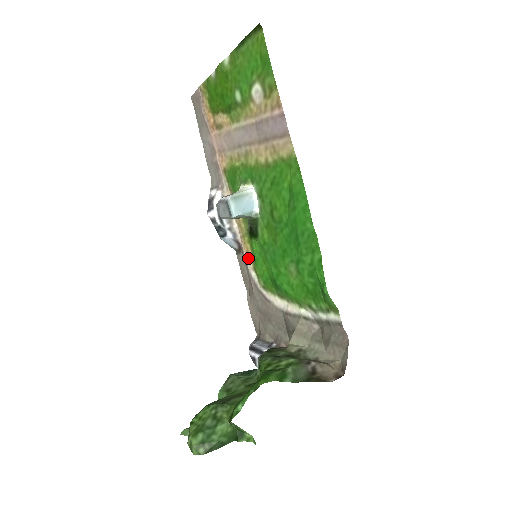
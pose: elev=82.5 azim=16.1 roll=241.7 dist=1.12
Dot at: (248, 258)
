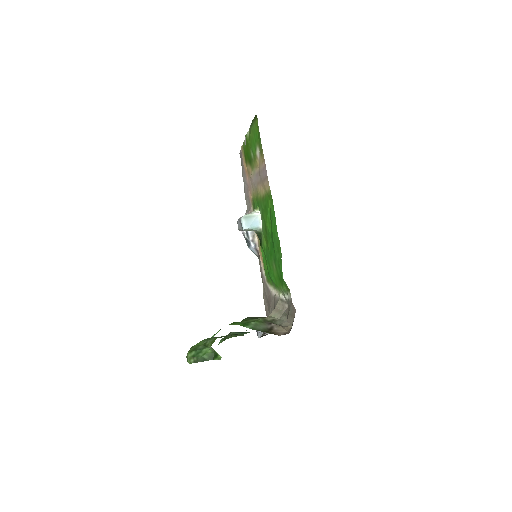
Dot at: (262, 261)
